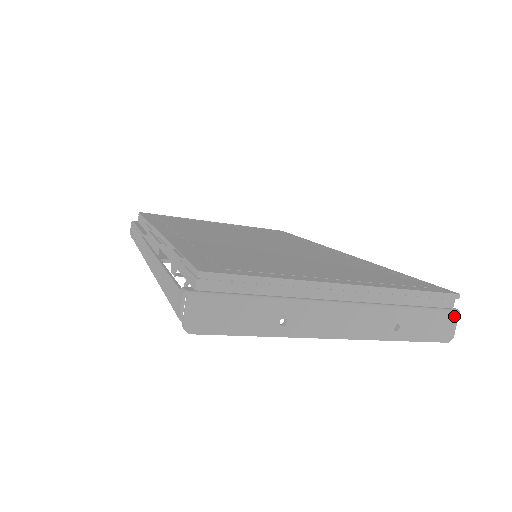
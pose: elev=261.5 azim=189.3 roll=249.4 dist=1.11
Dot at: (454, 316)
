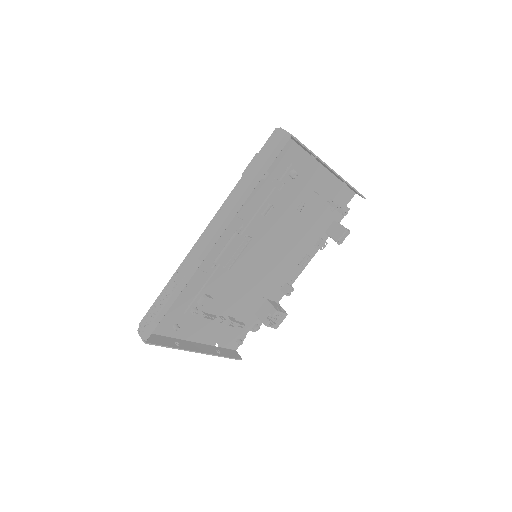
Dot at: occluded
